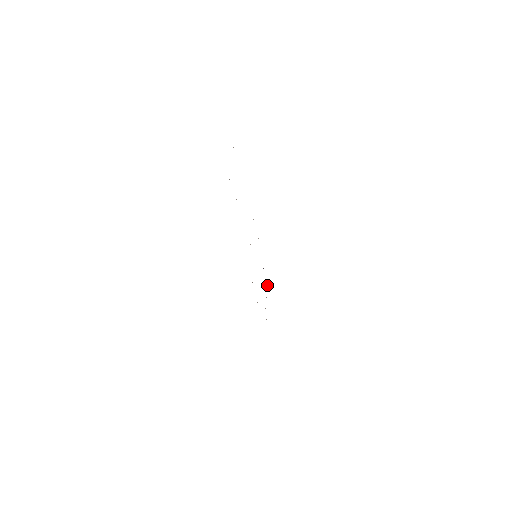
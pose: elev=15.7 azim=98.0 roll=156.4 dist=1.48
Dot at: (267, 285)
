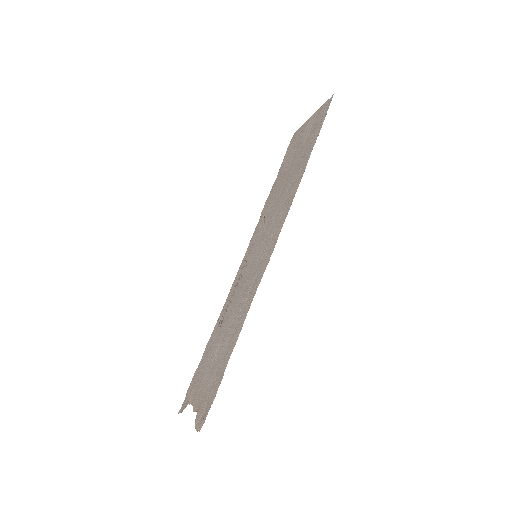
Dot at: (200, 361)
